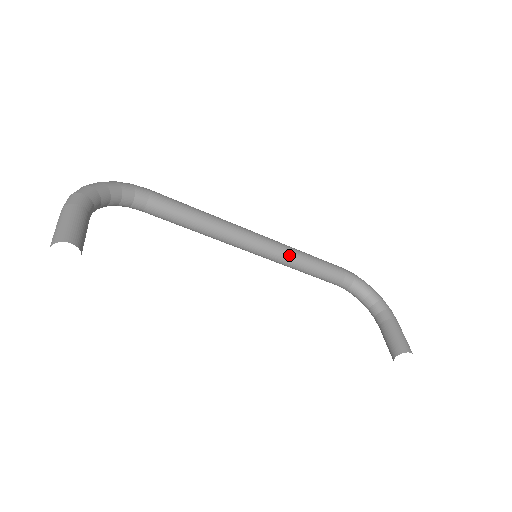
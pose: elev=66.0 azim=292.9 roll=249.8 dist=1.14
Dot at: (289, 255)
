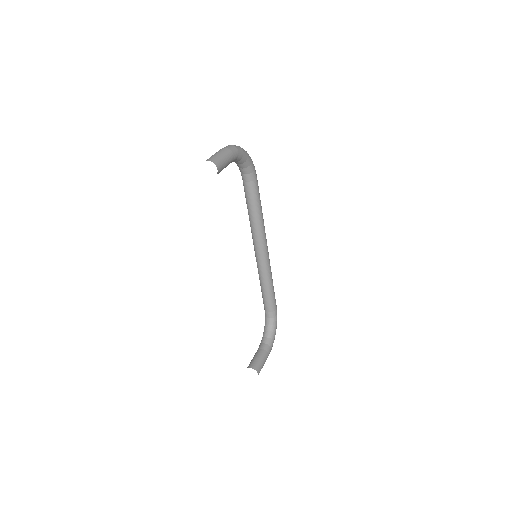
Dot at: (267, 273)
